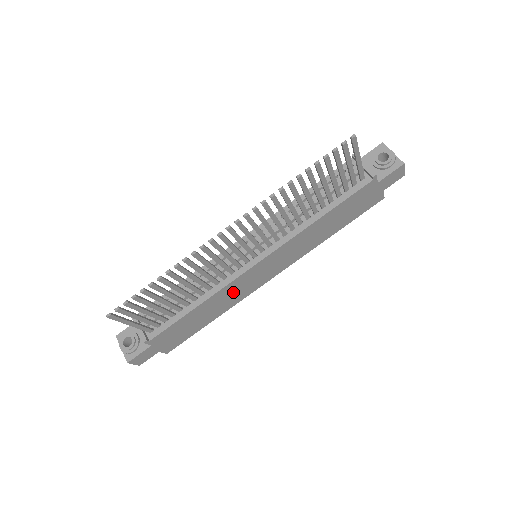
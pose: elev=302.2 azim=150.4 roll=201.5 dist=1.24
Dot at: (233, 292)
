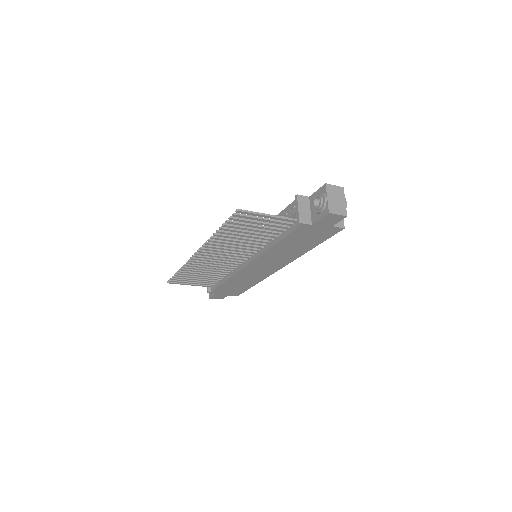
Dot at: (249, 276)
